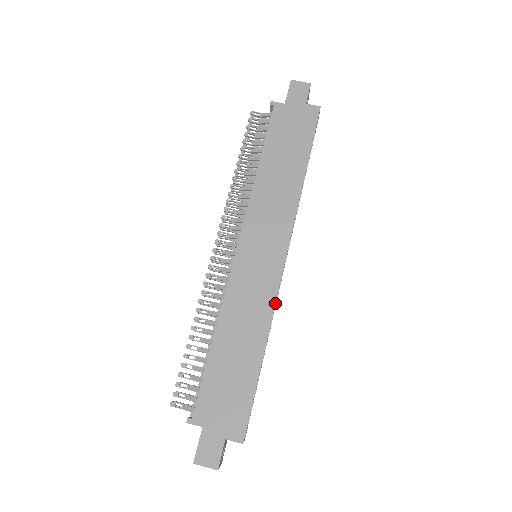
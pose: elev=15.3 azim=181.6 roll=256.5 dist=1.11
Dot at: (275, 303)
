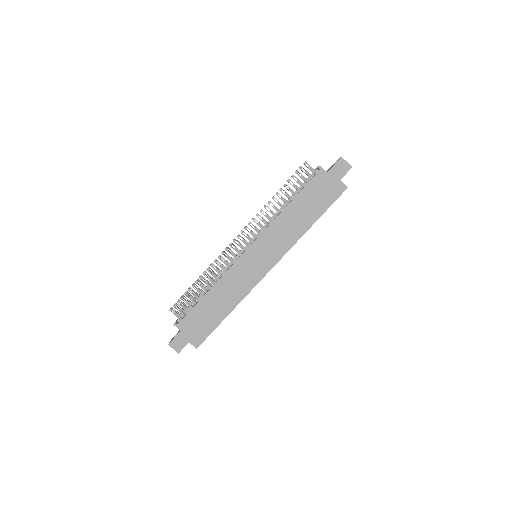
Dot at: (250, 291)
